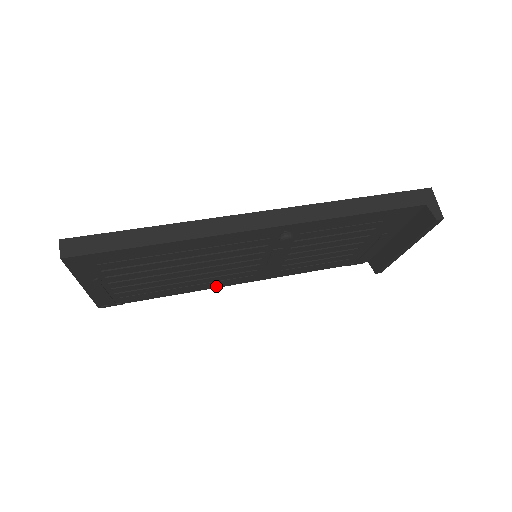
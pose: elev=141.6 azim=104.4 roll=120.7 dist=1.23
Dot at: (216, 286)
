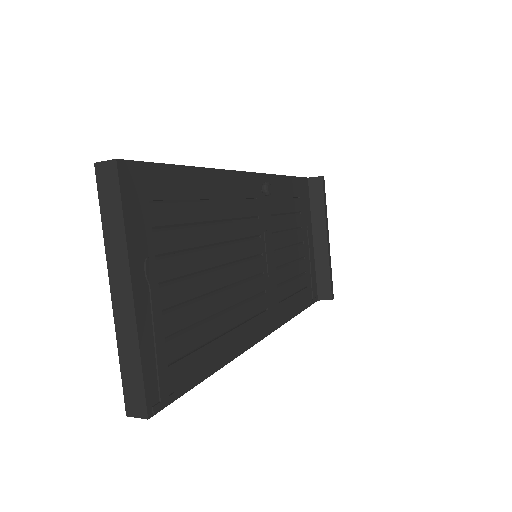
Dot at: (247, 343)
